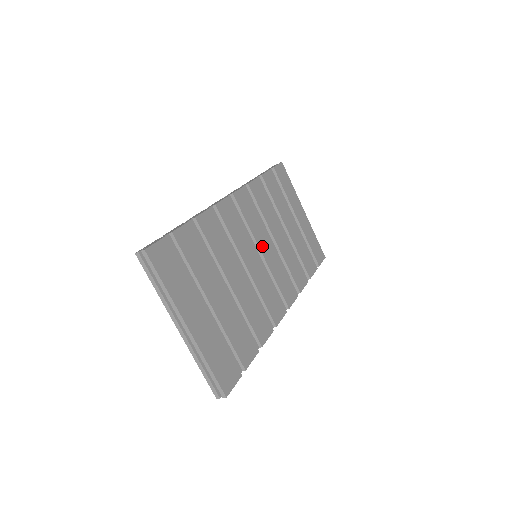
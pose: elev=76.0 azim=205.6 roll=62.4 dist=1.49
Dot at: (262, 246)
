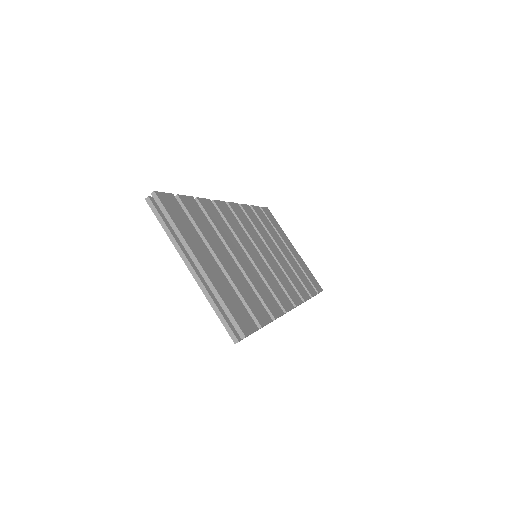
Dot at: (260, 249)
